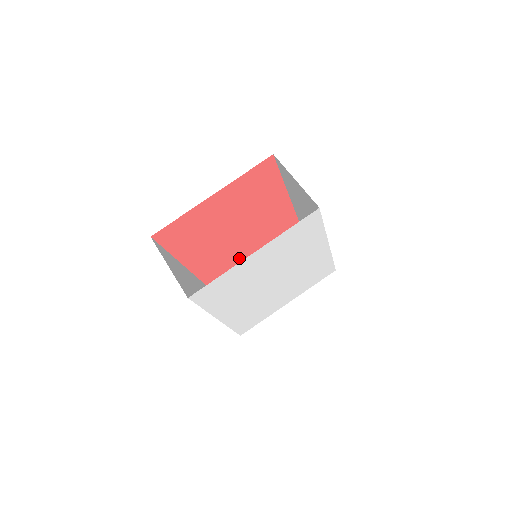
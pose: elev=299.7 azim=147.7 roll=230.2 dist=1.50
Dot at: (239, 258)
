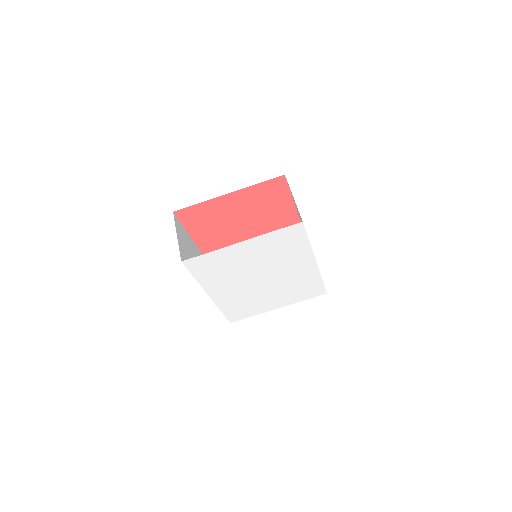
Dot at: occluded
